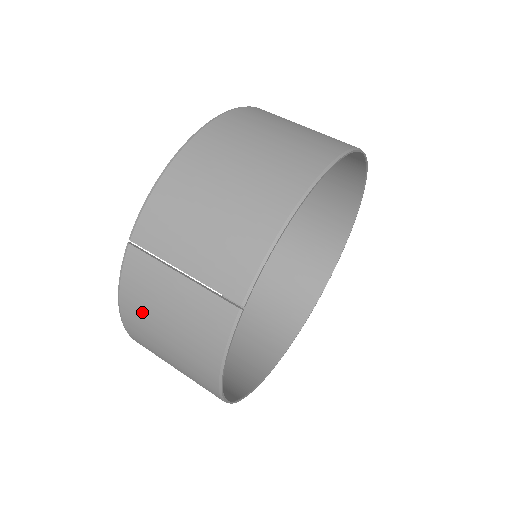
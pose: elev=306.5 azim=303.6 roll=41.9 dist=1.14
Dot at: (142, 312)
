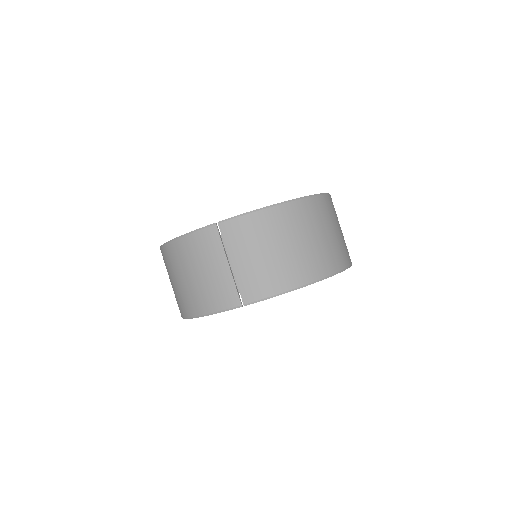
Dot at: (189, 255)
